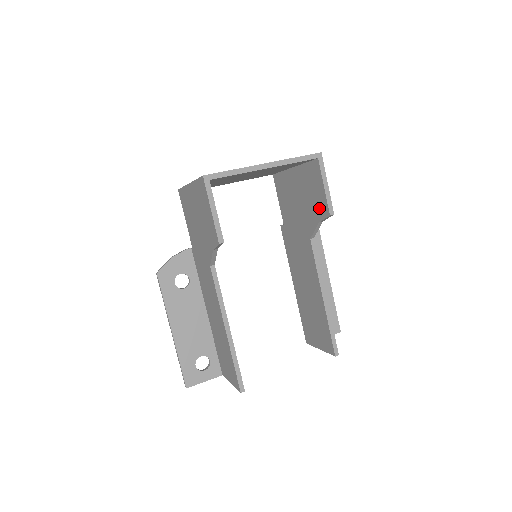
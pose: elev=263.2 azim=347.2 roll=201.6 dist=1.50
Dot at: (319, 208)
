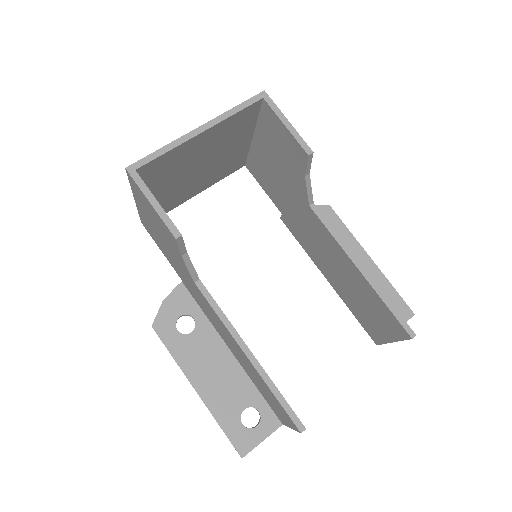
Dot at: (295, 158)
